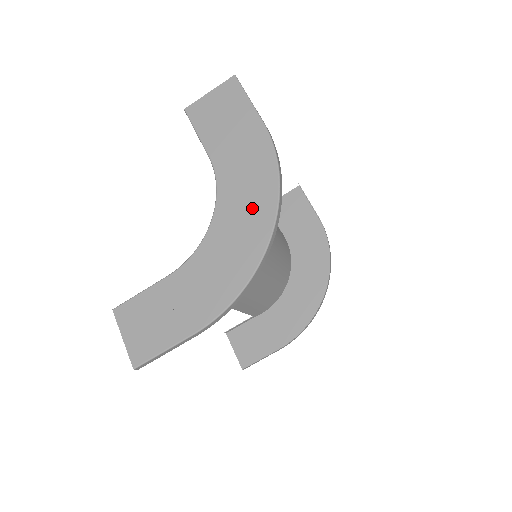
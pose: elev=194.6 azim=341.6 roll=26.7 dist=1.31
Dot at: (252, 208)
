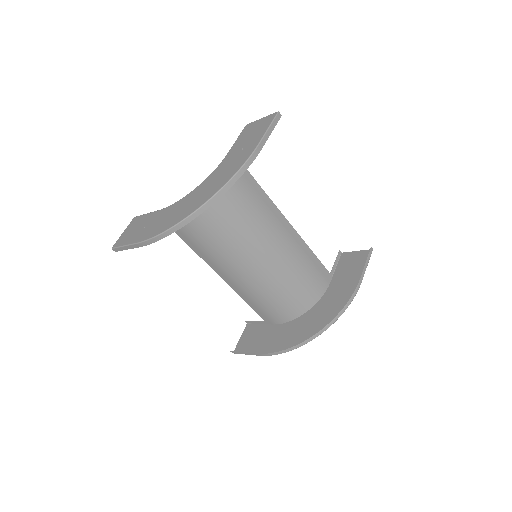
Dot at: (209, 189)
